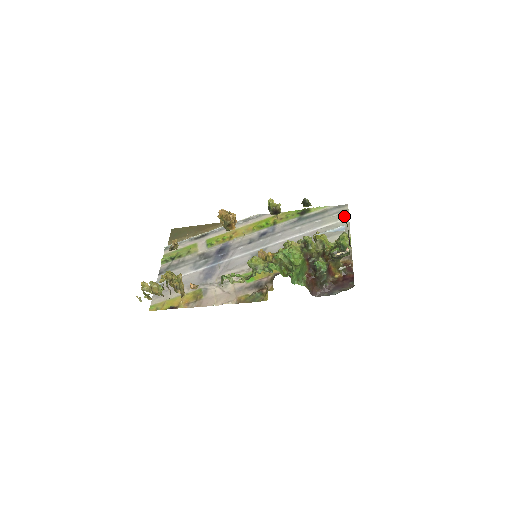
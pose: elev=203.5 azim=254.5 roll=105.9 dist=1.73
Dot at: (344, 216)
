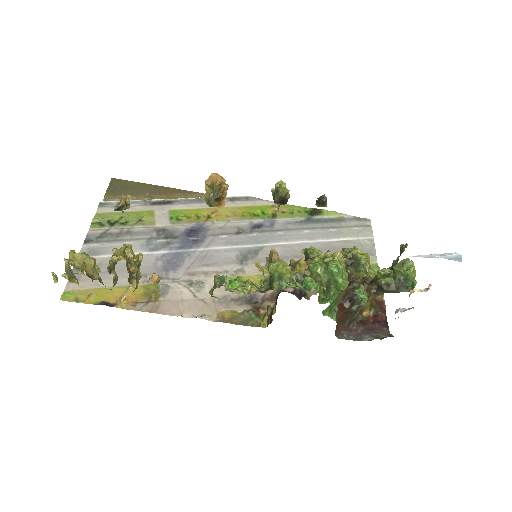
Dot at: (367, 233)
